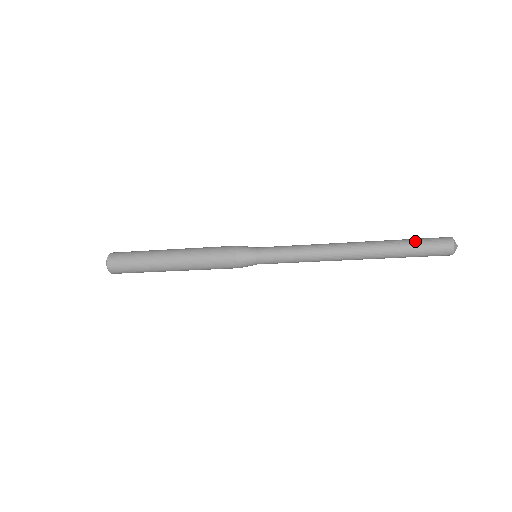
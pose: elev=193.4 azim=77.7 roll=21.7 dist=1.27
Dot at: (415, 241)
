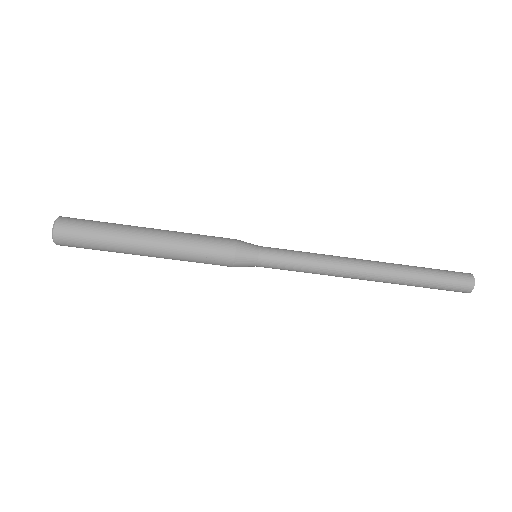
Dot at: occluded
